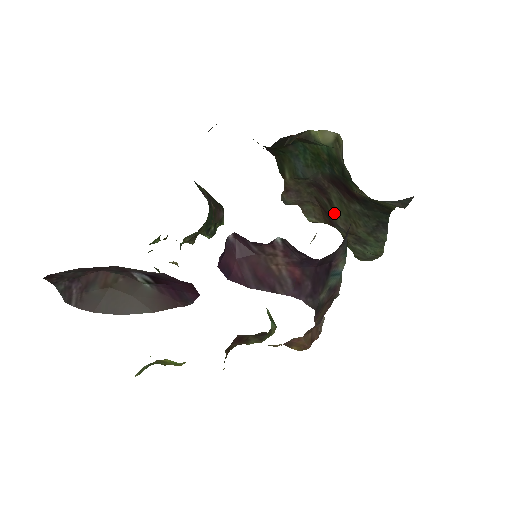
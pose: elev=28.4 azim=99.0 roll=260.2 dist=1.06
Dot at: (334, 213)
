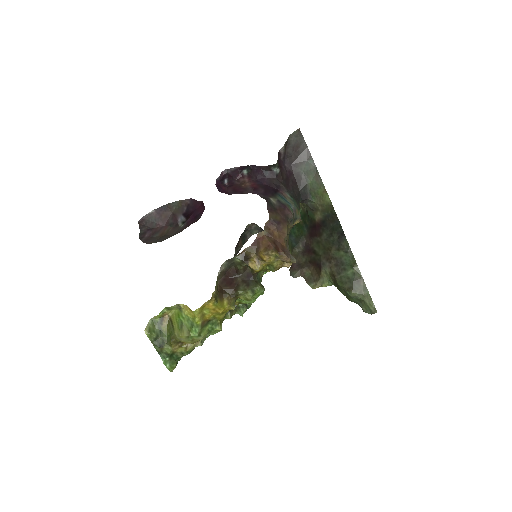
Dot at: (318, 257)
